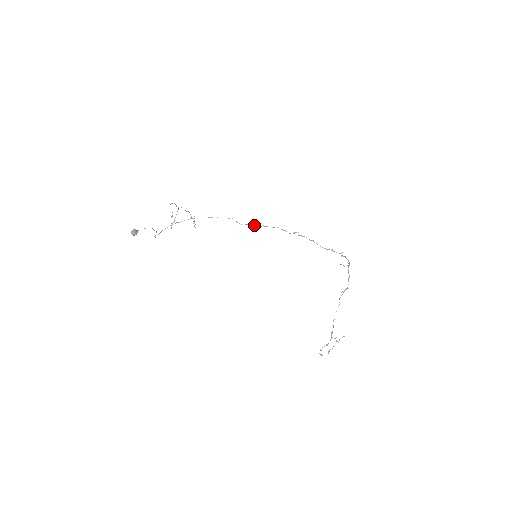
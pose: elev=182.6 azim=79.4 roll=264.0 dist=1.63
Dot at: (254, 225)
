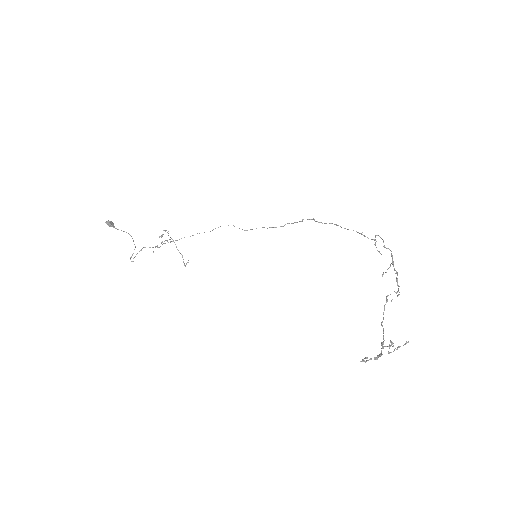
Dot at: occluded
